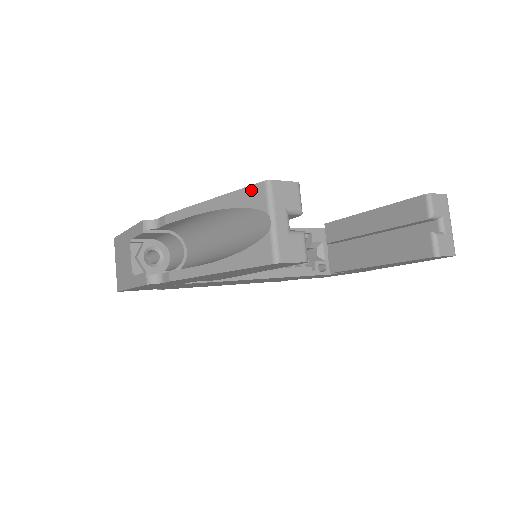
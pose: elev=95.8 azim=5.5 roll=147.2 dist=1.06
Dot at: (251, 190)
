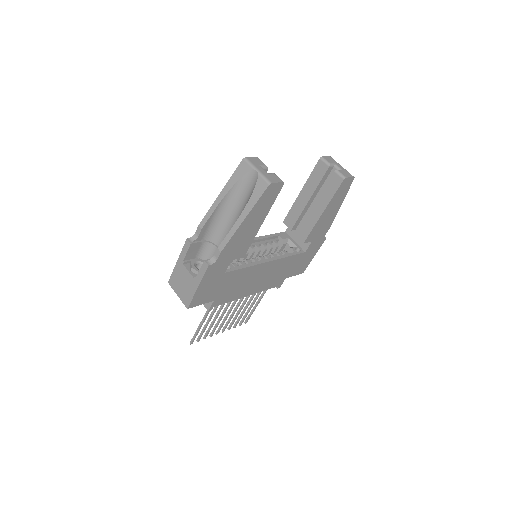
Dot at: (239, 168)
